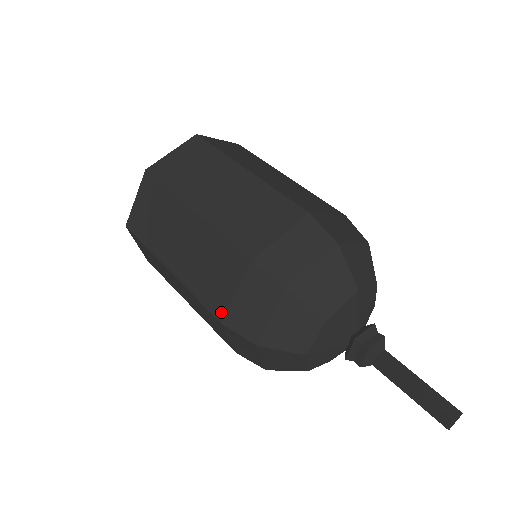
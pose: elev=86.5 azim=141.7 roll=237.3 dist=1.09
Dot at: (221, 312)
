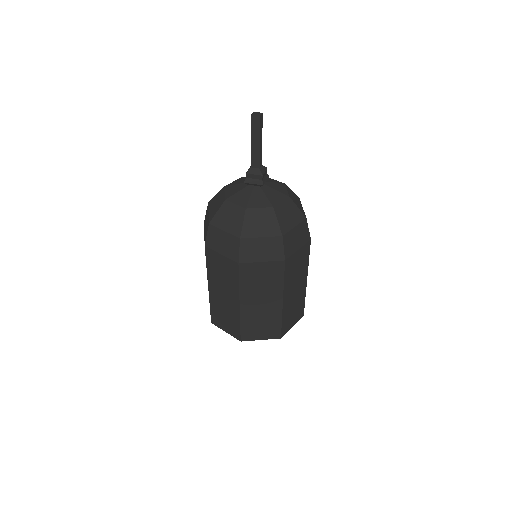
Dot at: occluded
